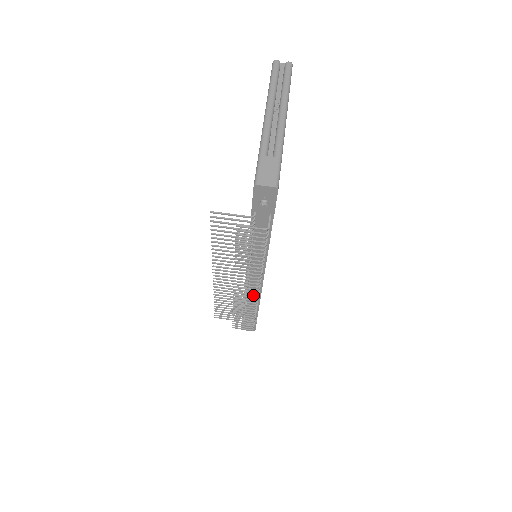
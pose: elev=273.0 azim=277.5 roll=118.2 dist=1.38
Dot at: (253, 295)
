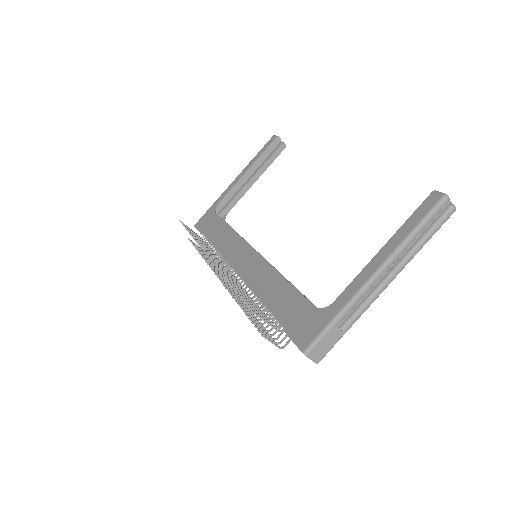
Dot at: (227, 282)
